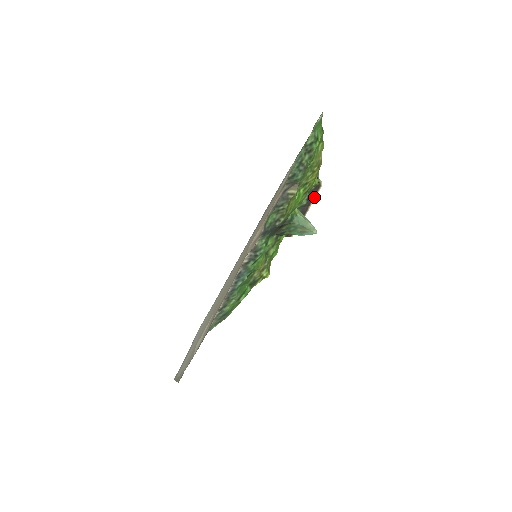
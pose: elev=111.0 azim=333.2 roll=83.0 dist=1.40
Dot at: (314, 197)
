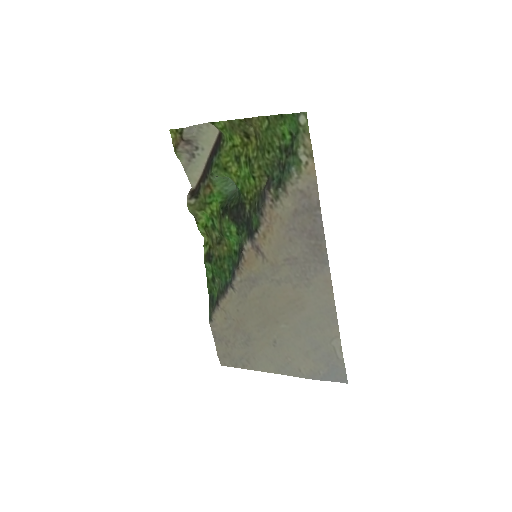
Dot at: (214, 145)
